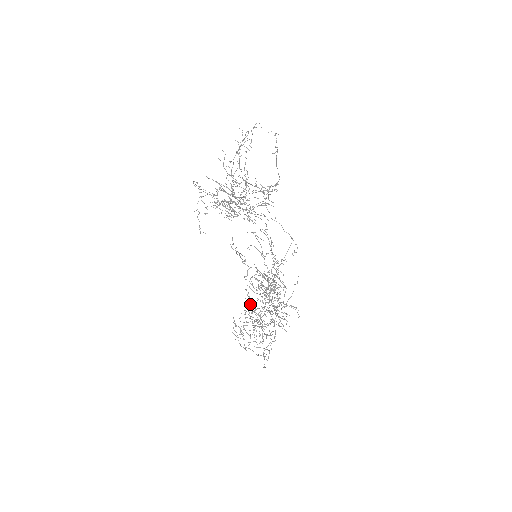
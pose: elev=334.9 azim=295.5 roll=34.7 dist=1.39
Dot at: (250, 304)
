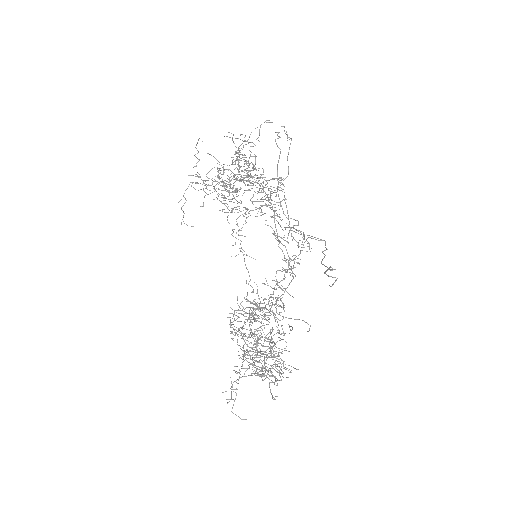
Dot at: occluded
